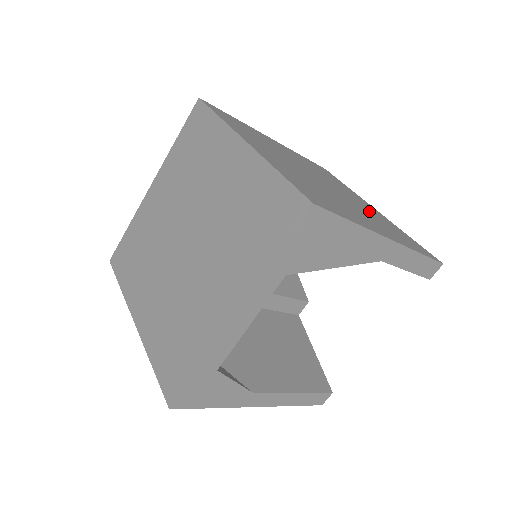
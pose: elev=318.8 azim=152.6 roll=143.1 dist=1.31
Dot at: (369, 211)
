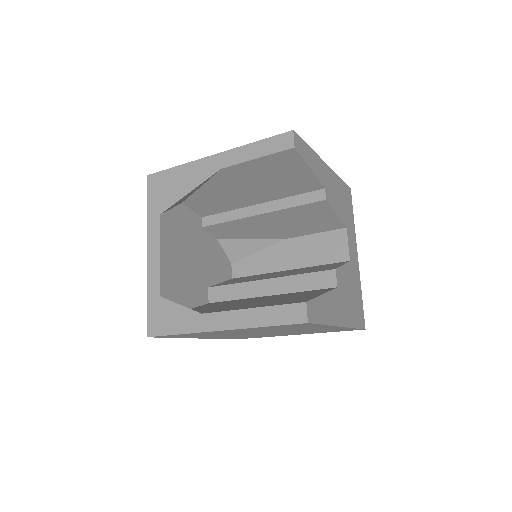
Dot at: occluded
